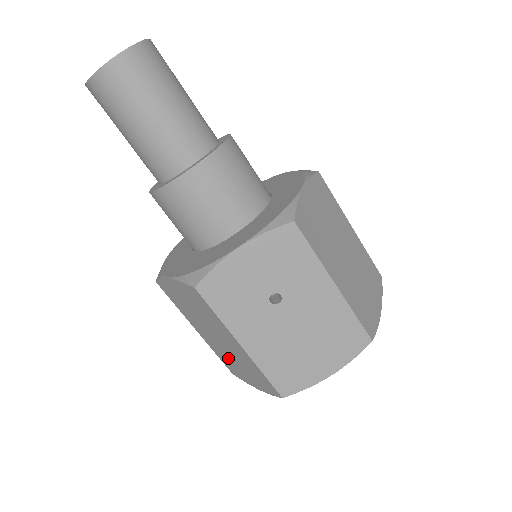
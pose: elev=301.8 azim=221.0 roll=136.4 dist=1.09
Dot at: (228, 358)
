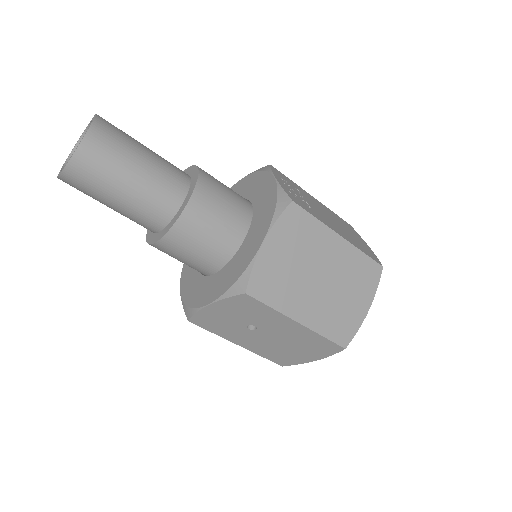
Dot at: occluded
